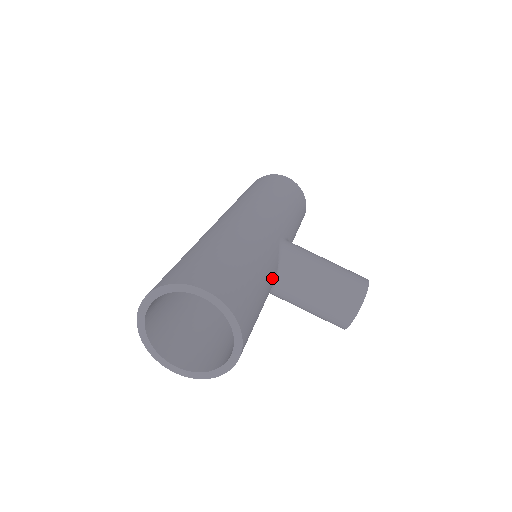
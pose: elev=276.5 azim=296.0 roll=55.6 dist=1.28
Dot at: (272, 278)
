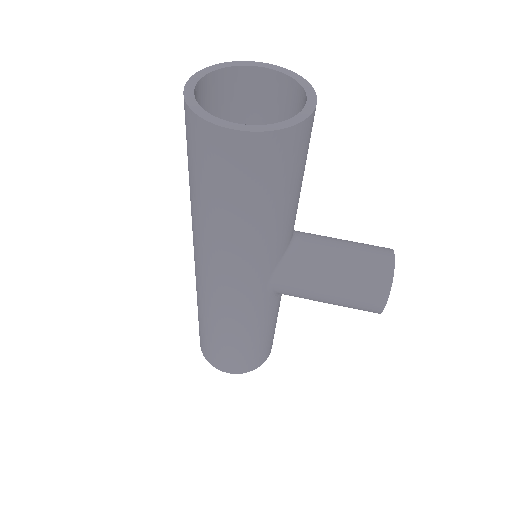
Dot at: occluded
